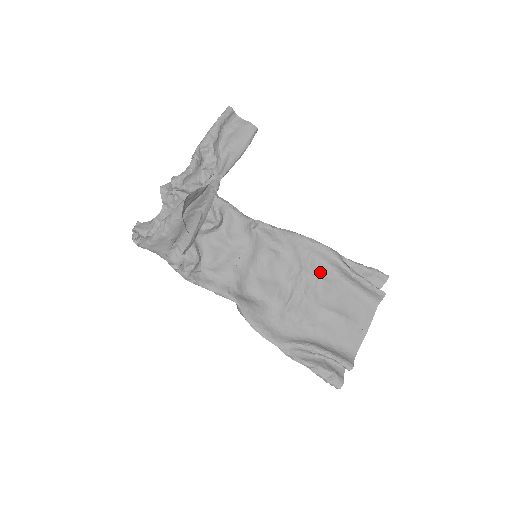
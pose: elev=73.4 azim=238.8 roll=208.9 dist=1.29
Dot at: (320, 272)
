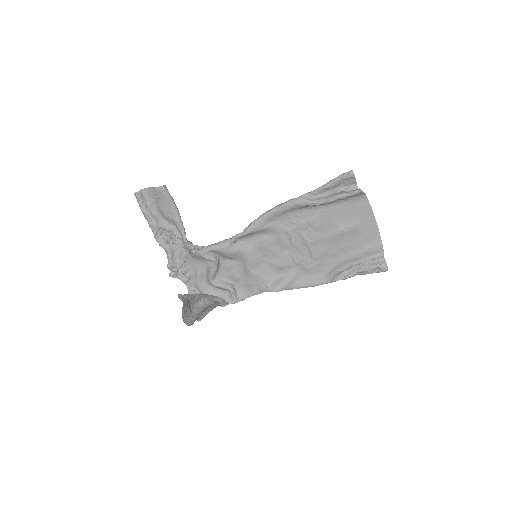
Dot at: (303, 218)
